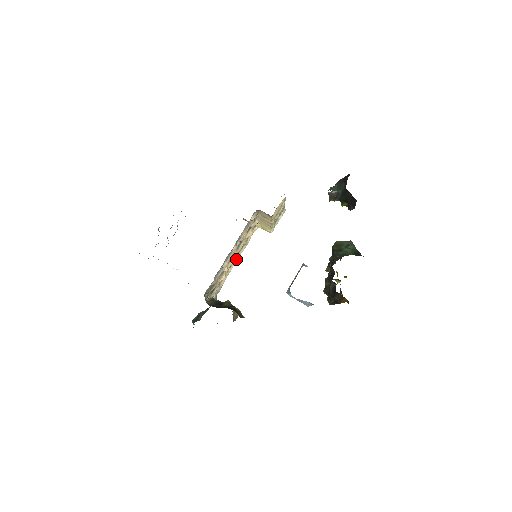
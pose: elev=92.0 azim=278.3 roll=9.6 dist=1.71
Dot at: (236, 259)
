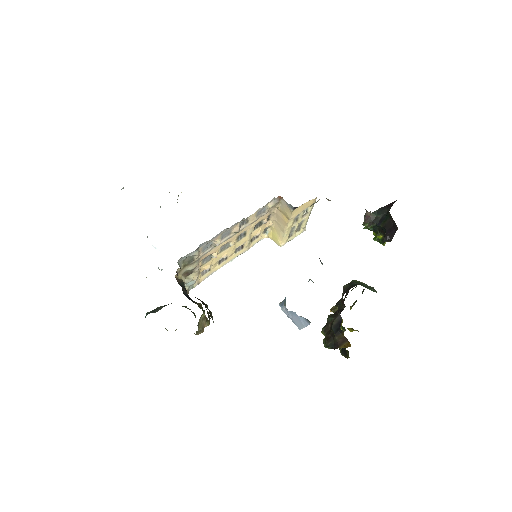
Dot at: (229, 259)
